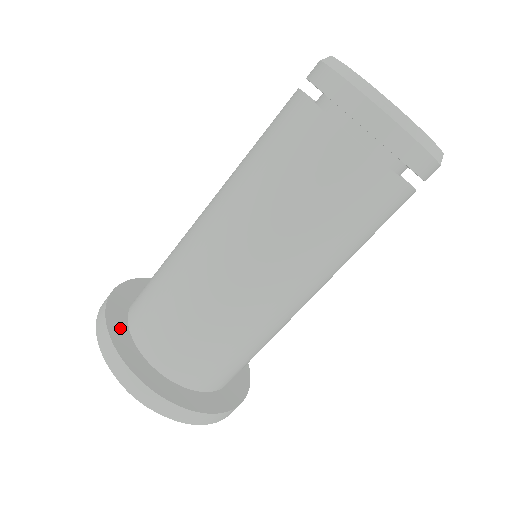
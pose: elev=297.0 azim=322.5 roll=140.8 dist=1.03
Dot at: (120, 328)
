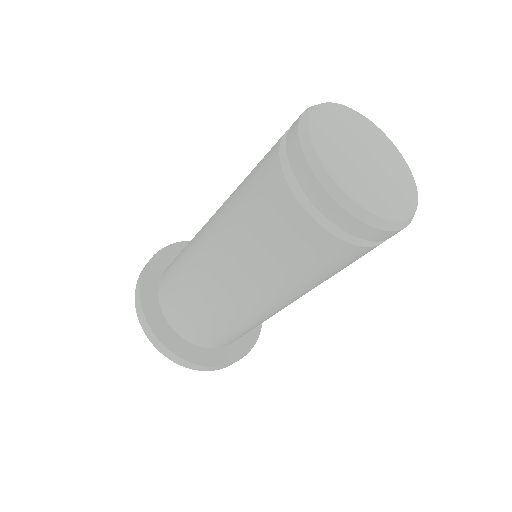
Dot at: (173, 254)
